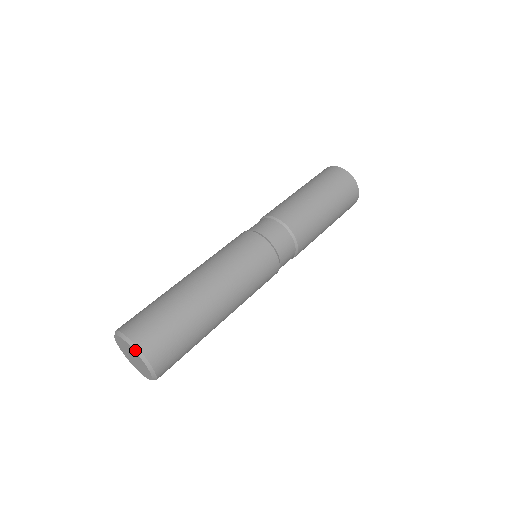
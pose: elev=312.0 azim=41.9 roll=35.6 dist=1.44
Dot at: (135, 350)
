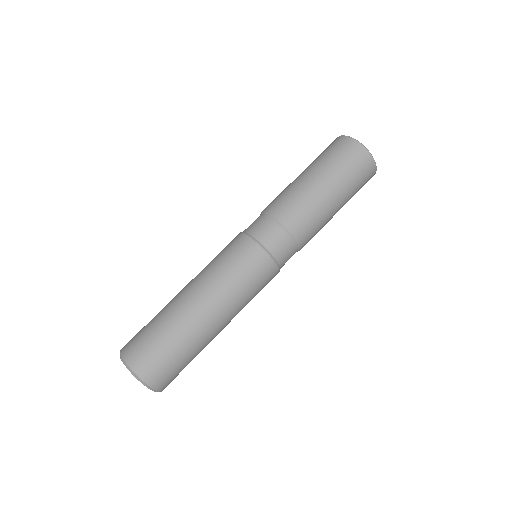
Dot at: (128, 369)
